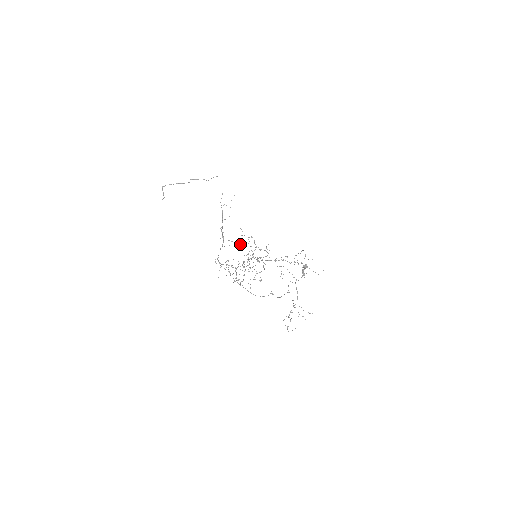
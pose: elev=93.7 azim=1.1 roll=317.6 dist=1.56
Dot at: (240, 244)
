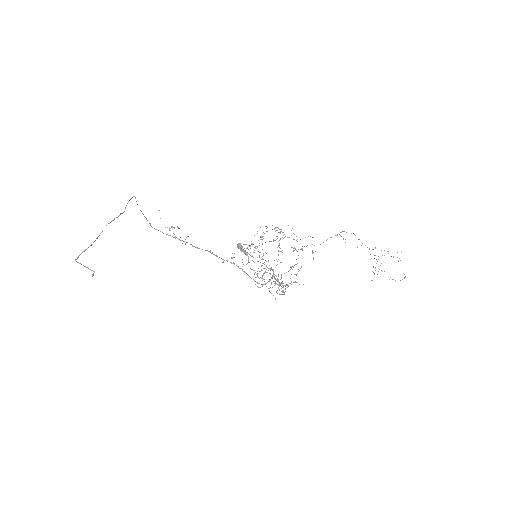
Dot at: occluded
